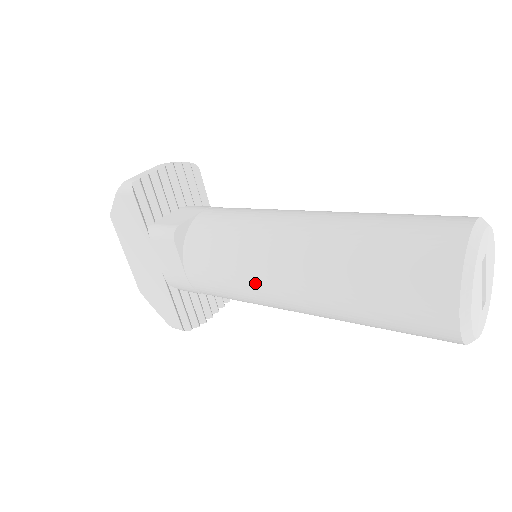
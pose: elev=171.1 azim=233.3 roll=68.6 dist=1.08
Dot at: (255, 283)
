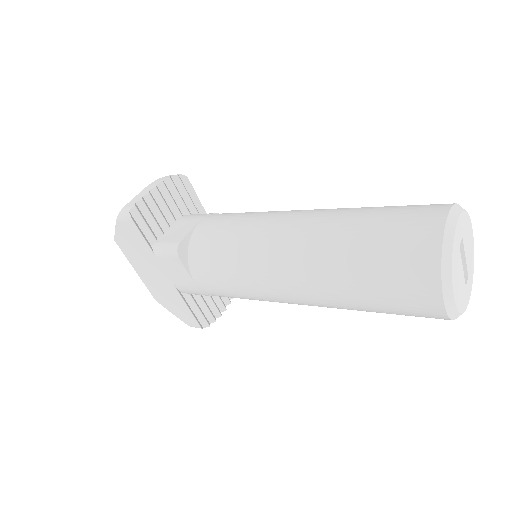
Dot at: (259, 287)
